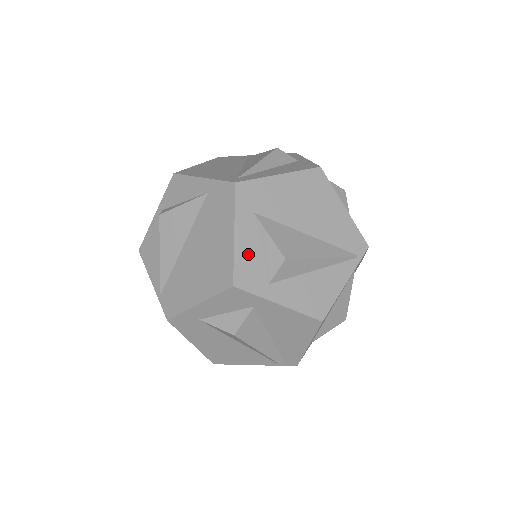
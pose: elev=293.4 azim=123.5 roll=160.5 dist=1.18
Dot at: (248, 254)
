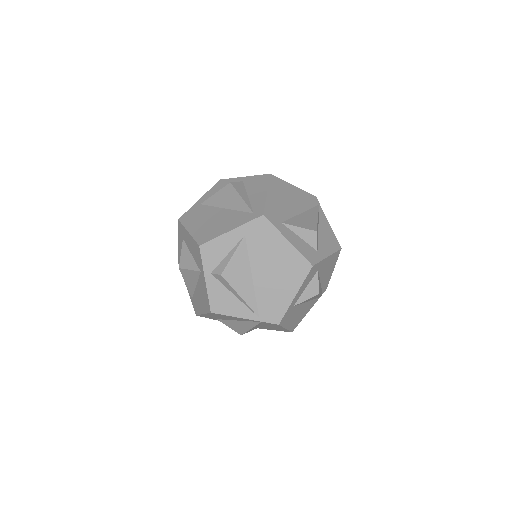
Dot at: (300, 245)
